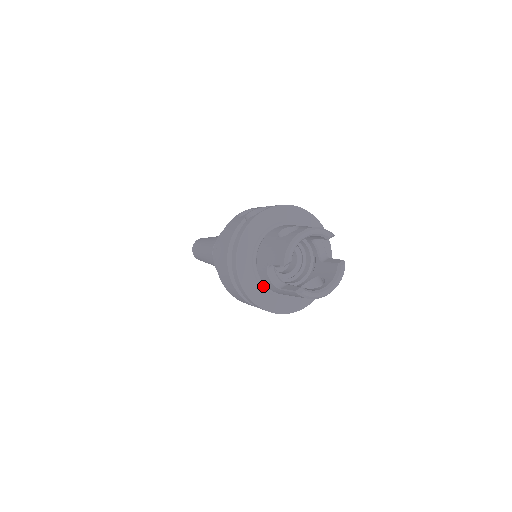
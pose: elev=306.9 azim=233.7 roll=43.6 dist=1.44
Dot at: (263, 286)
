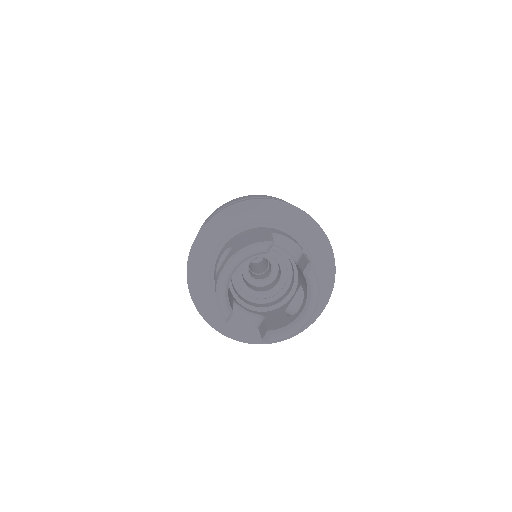
Dot at: occluded
